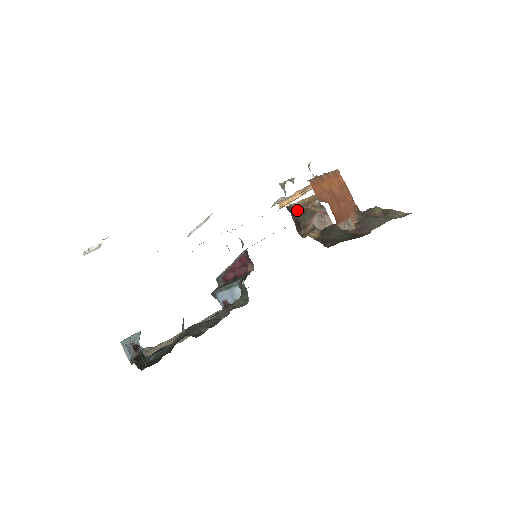
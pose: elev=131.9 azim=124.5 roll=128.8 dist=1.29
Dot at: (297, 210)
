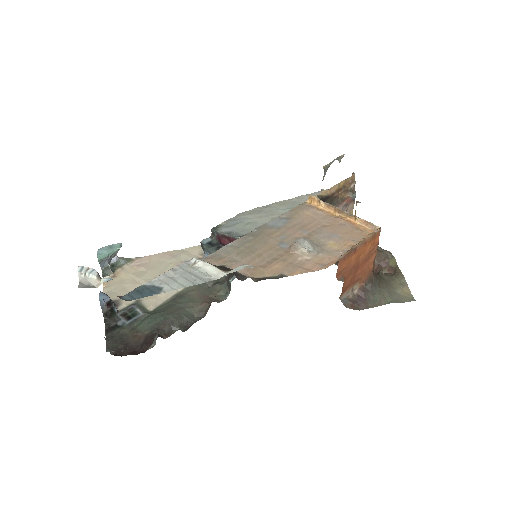
Dot at: (325, 201)
